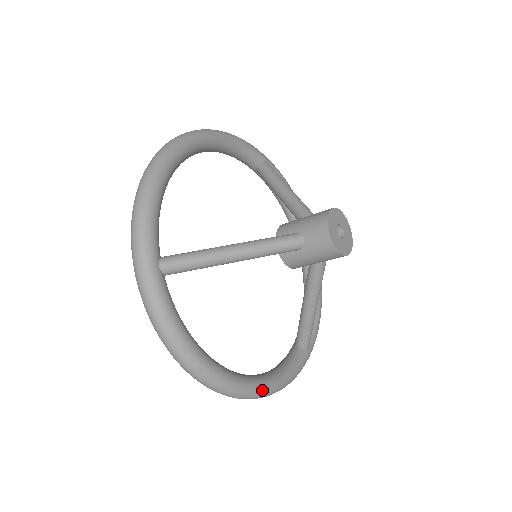
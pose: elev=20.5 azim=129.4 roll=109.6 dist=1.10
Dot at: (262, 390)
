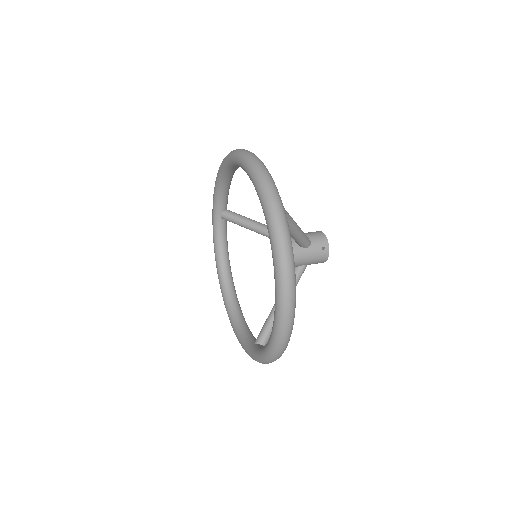
Dot at: occluded
